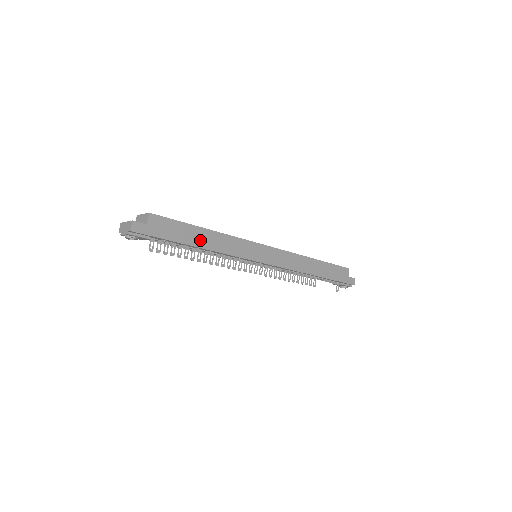
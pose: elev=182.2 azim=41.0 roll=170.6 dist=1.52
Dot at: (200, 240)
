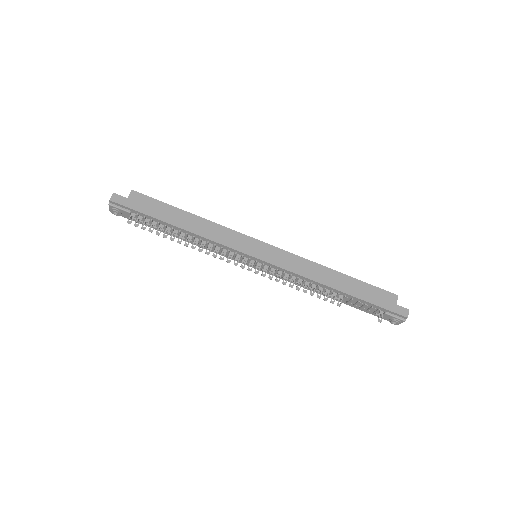
Dot at: (181, 221)
